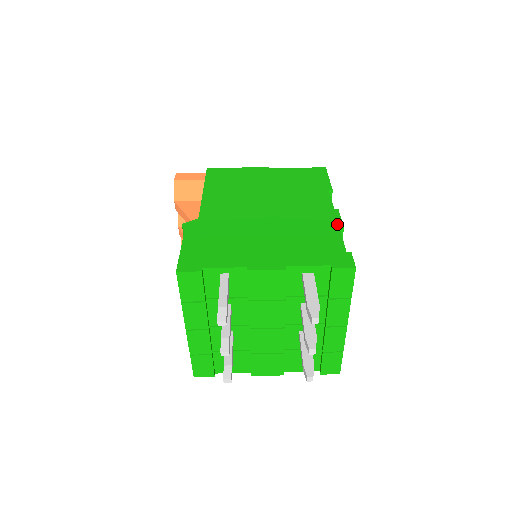
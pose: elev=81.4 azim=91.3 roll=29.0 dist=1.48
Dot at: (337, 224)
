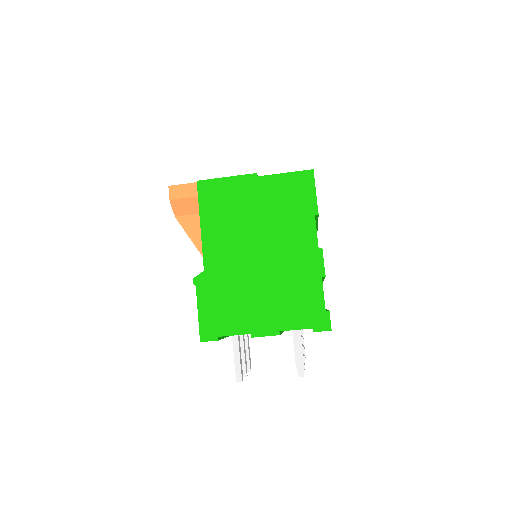
Dot at: (320, 272)
